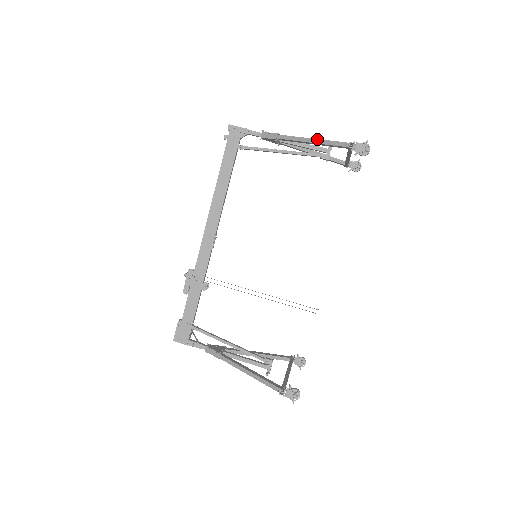
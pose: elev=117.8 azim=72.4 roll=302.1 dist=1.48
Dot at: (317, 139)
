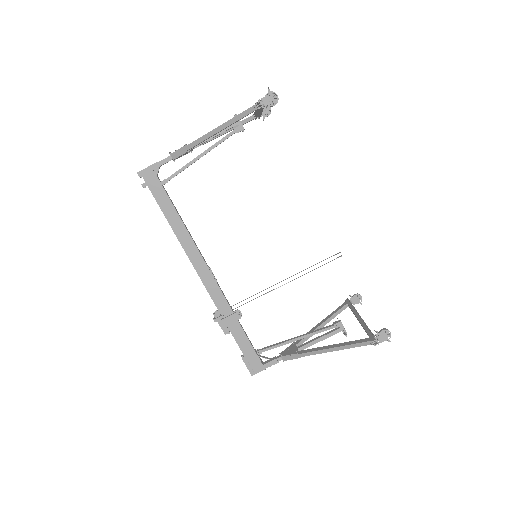
Dot at: (224, 123)
